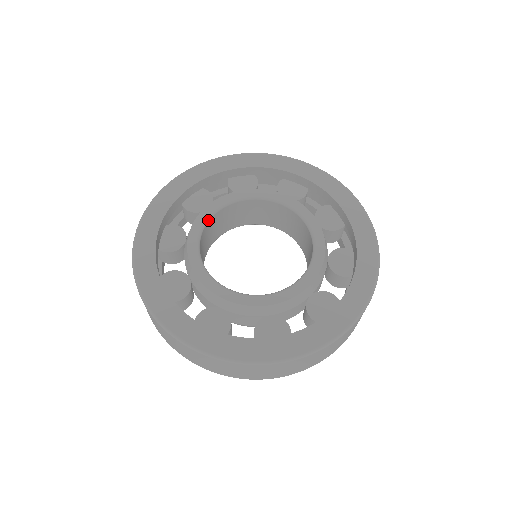
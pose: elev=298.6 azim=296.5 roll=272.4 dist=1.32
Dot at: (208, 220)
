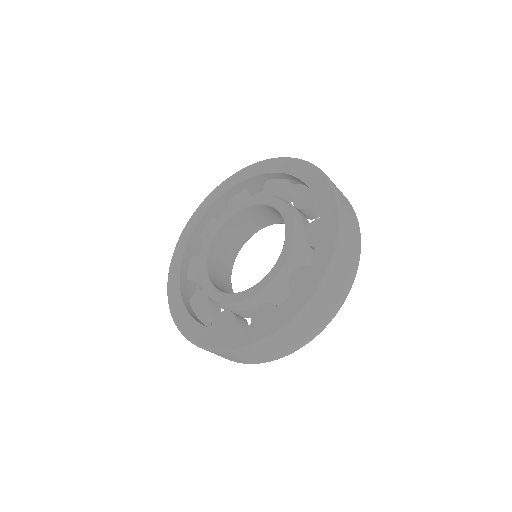
Dot at: (227, 219)
